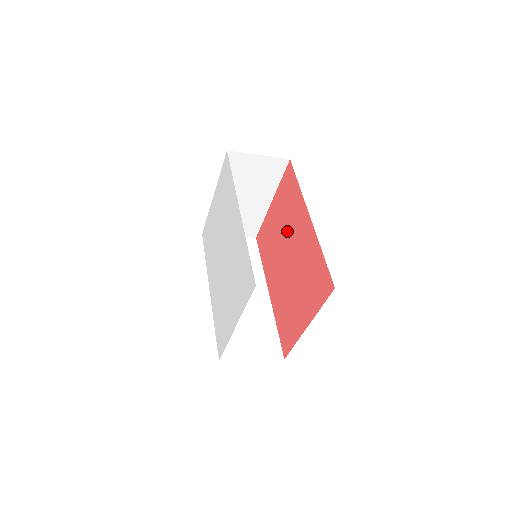
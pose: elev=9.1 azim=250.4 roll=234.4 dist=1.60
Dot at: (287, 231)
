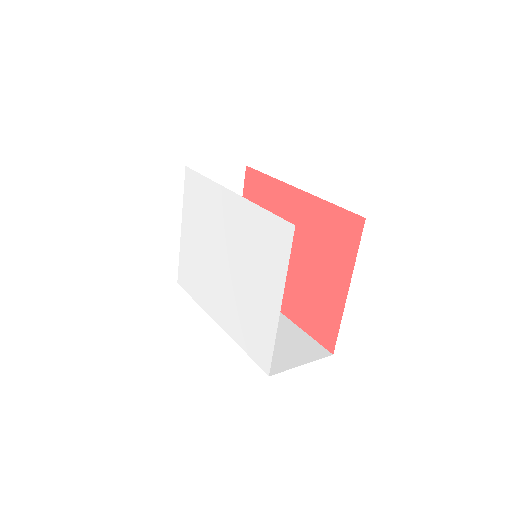
Dot at: occluded
